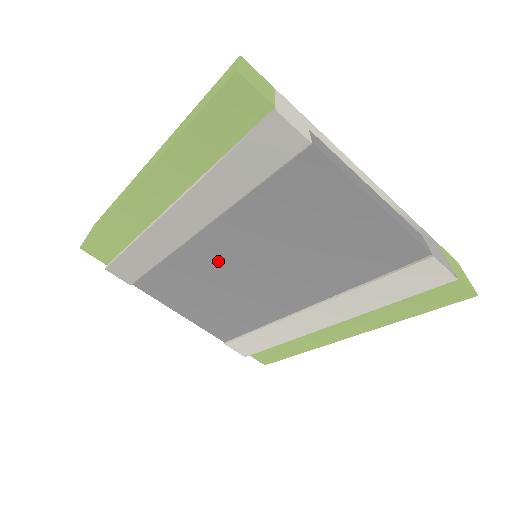
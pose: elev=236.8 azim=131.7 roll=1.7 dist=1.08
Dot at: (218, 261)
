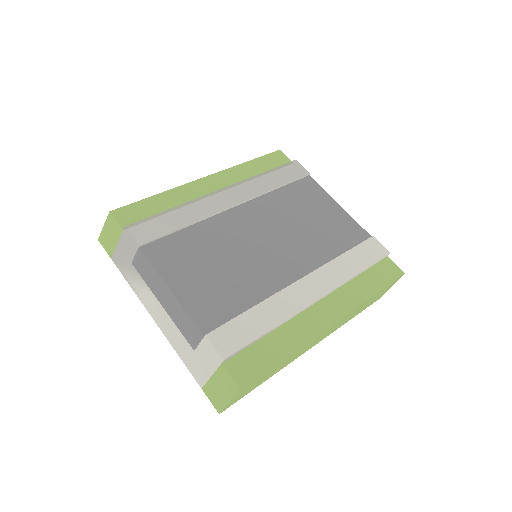
Dot at: (239, 230)
